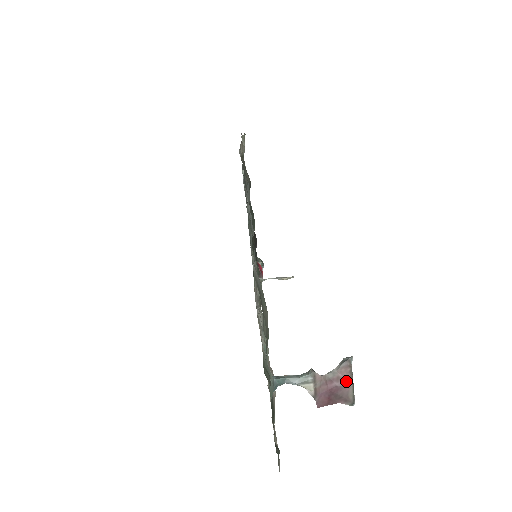
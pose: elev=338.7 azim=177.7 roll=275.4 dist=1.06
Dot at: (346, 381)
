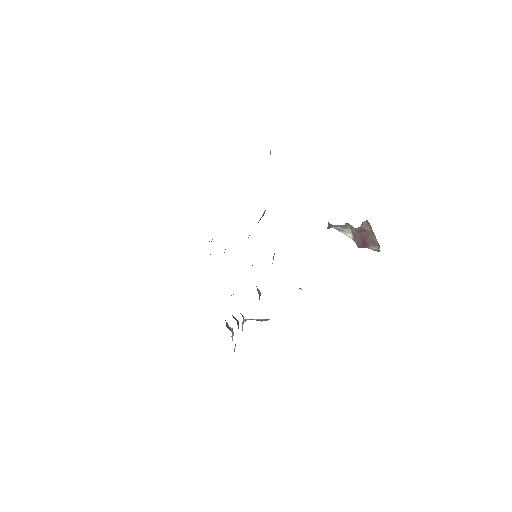
Dot at: (370, 232)
